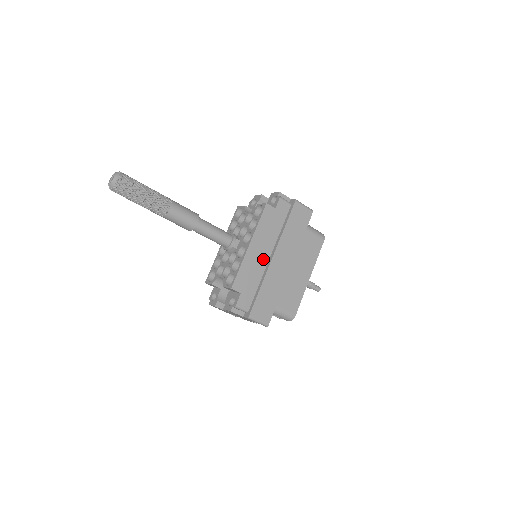
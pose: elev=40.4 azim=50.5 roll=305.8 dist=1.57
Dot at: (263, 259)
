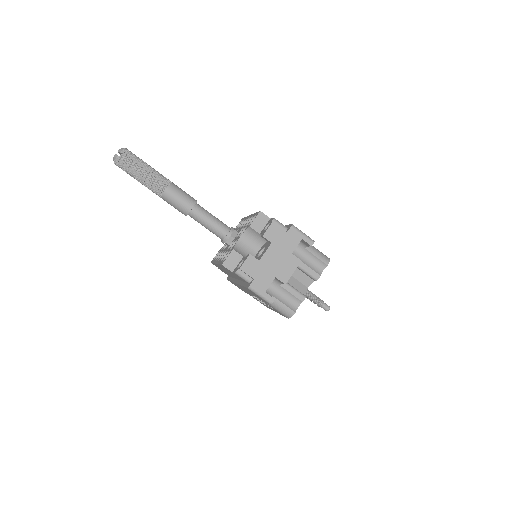
Dot at: occluded
